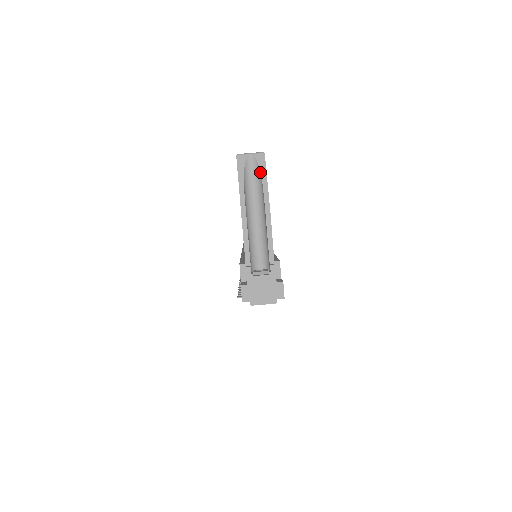
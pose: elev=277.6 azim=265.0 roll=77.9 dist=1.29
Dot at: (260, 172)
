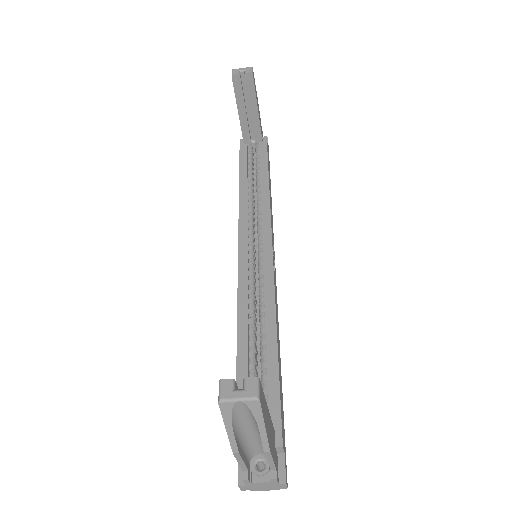
Dot at: (254, 418)
